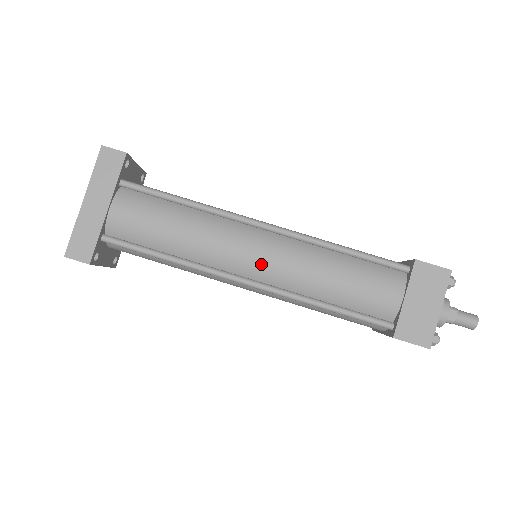
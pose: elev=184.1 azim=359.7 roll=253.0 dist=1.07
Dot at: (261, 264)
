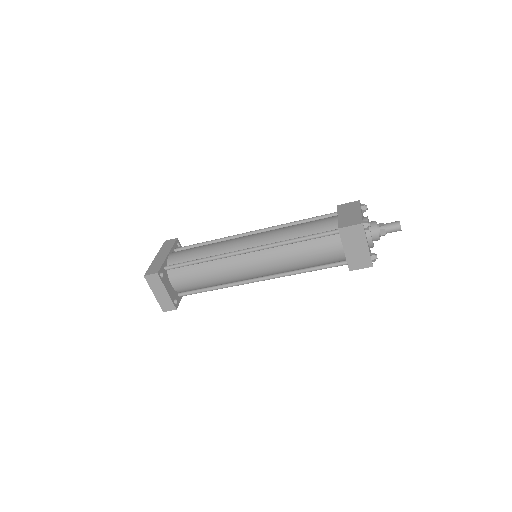
Dot at: (253, 240)
